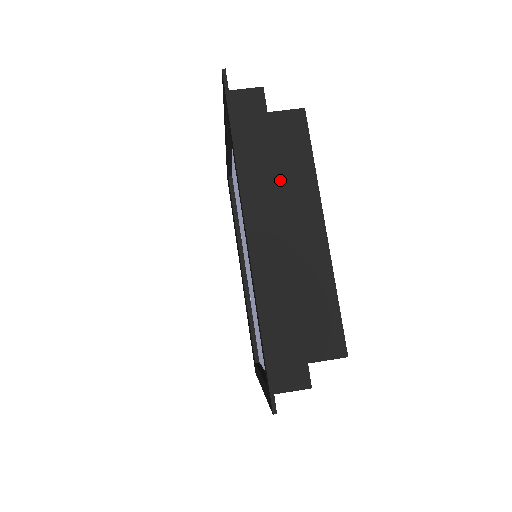
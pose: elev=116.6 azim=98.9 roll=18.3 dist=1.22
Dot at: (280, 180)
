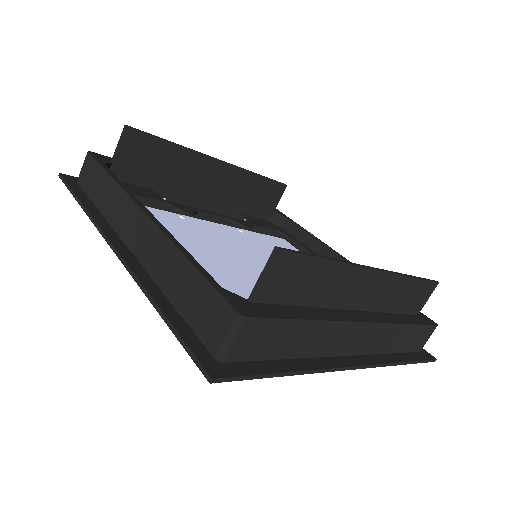
Dot at: (318, 303)
